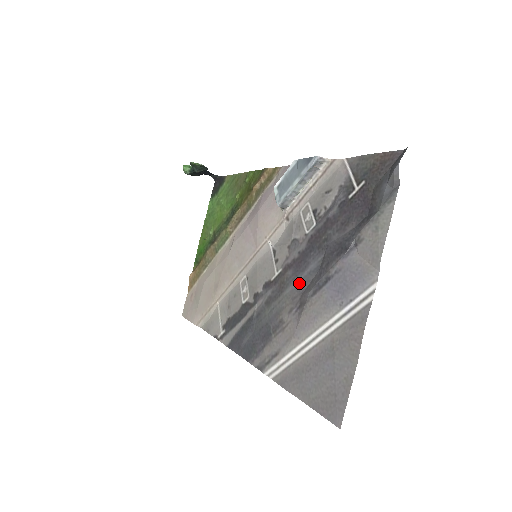
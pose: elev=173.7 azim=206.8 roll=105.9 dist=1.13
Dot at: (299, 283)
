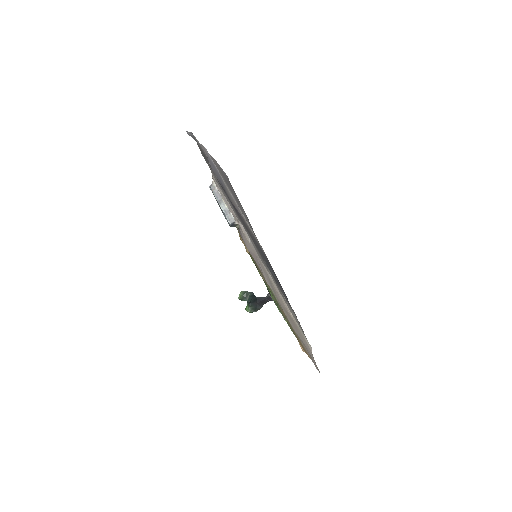
Dot at: (238, 212)
